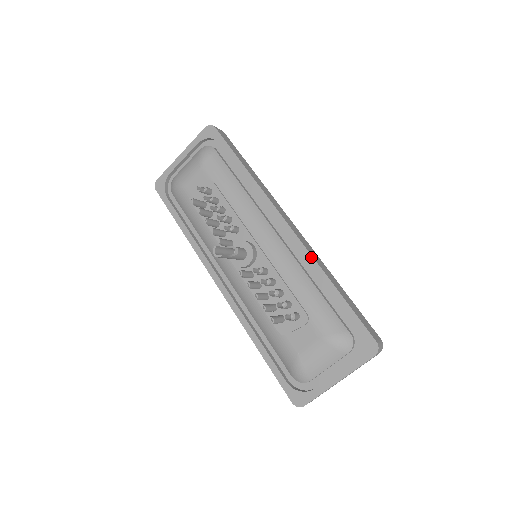
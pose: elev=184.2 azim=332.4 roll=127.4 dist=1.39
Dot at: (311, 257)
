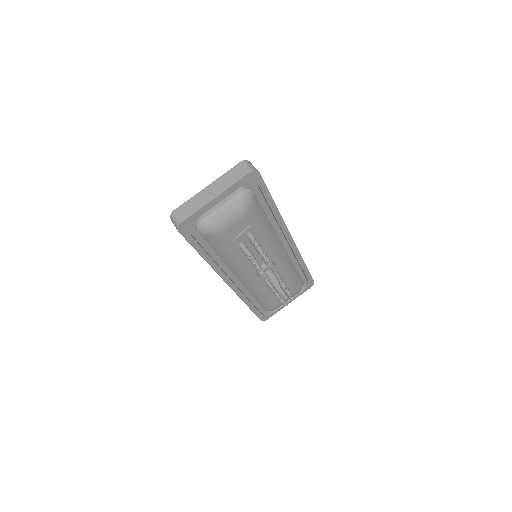
Dot at: (299, 254)
